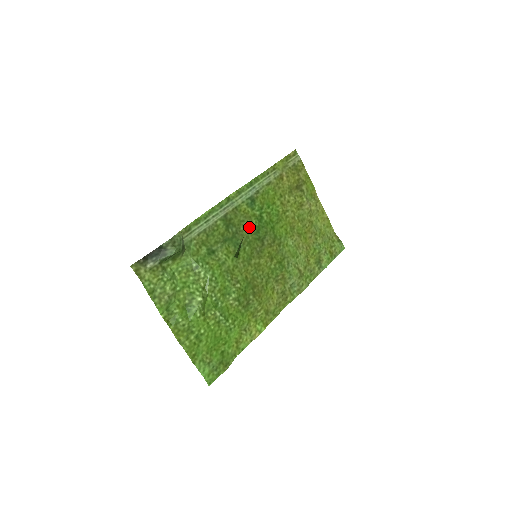
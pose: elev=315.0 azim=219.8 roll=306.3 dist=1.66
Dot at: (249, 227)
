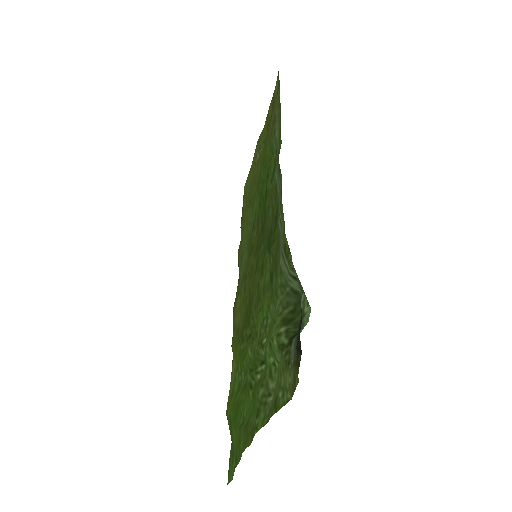
Dot at: (268, 214)
